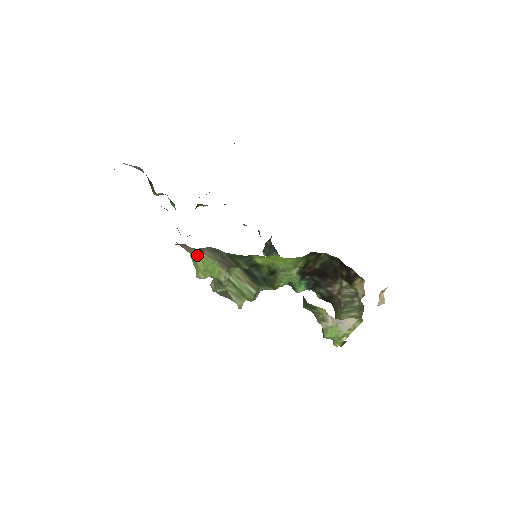
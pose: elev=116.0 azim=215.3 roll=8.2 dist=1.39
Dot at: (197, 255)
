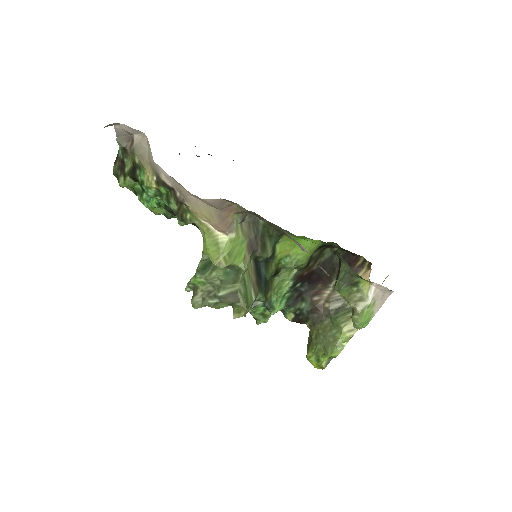
Dot at: (230, 229)
